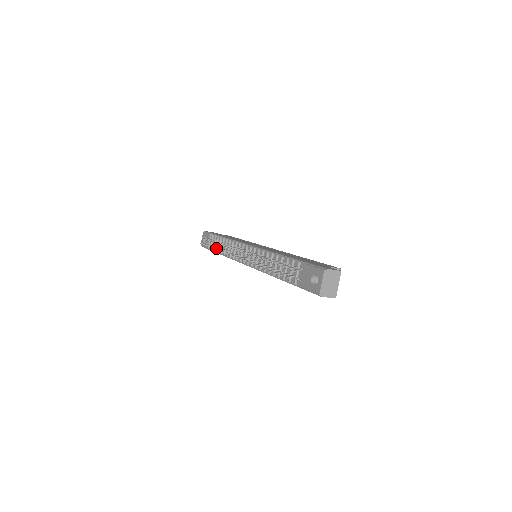
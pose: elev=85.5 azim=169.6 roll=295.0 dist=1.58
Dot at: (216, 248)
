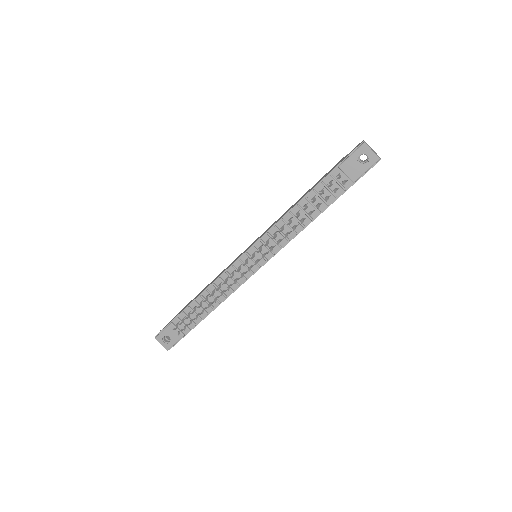
Dot at: (199, 317)
